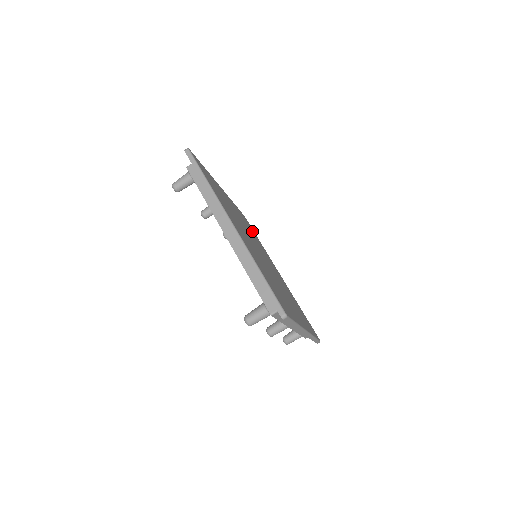
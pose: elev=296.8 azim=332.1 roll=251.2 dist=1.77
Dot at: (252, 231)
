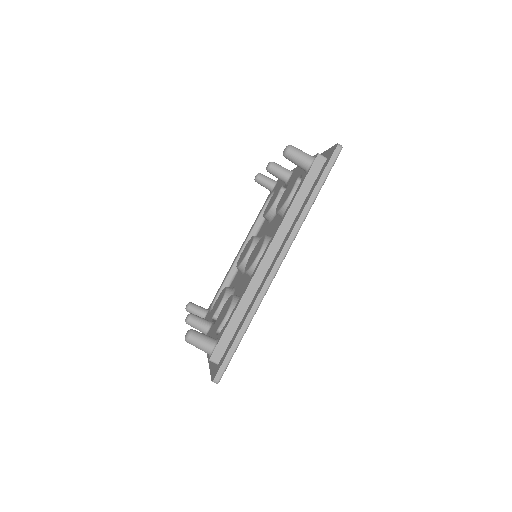
Dot at: occluded
